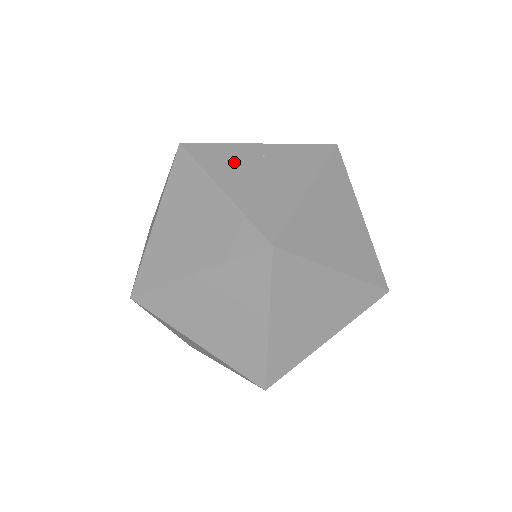
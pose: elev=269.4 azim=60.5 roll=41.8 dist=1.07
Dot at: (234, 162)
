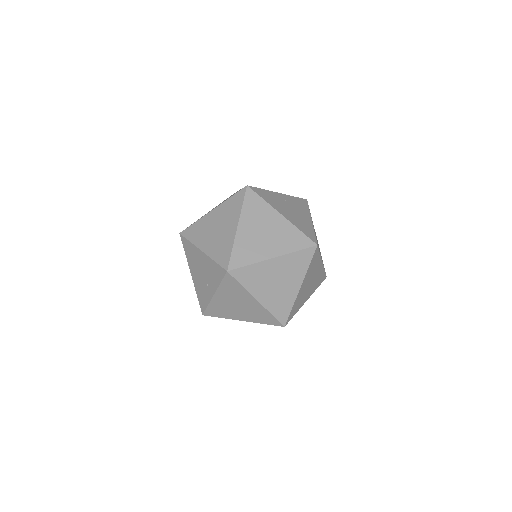
Dot at: (277, 201)
